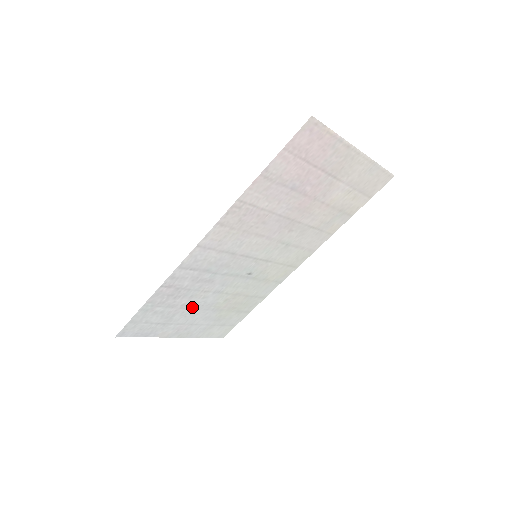
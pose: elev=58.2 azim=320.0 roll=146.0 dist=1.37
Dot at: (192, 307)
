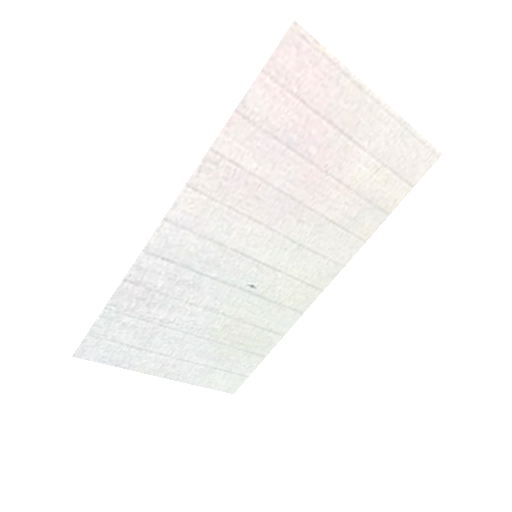
Dot at: (177, 328)
